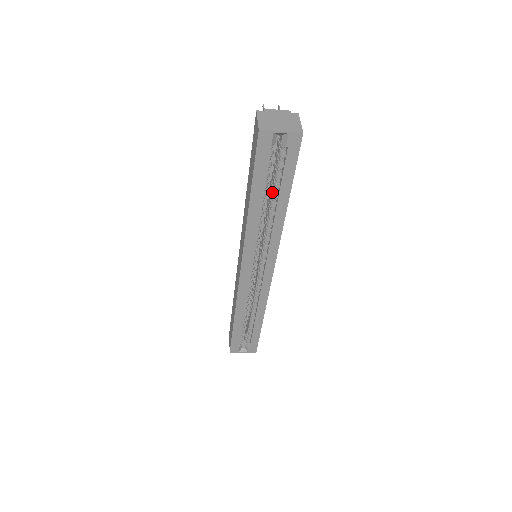
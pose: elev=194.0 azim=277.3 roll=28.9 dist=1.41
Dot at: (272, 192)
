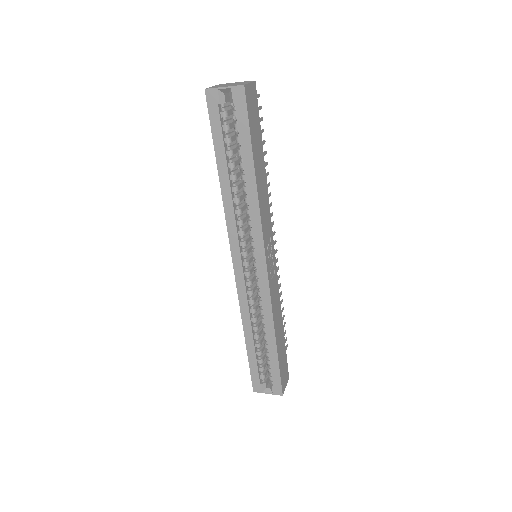
Dot at: (239, 162)
